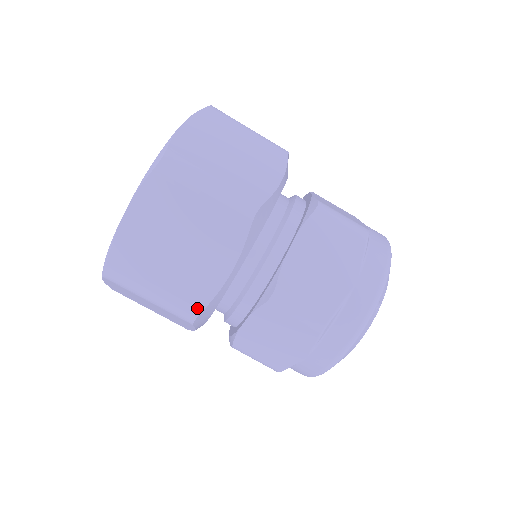
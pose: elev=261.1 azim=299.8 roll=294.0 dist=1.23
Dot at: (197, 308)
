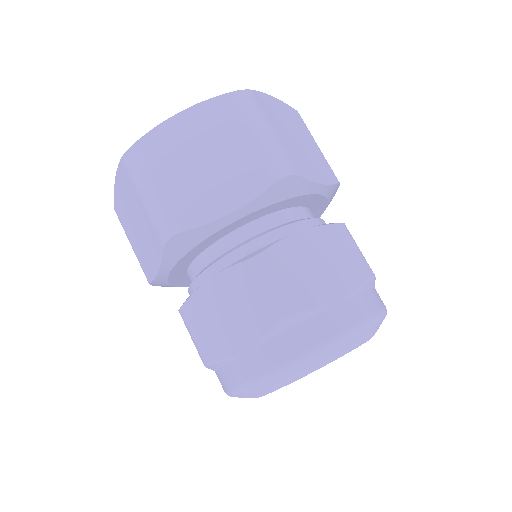
Dot at: (296, 171)
